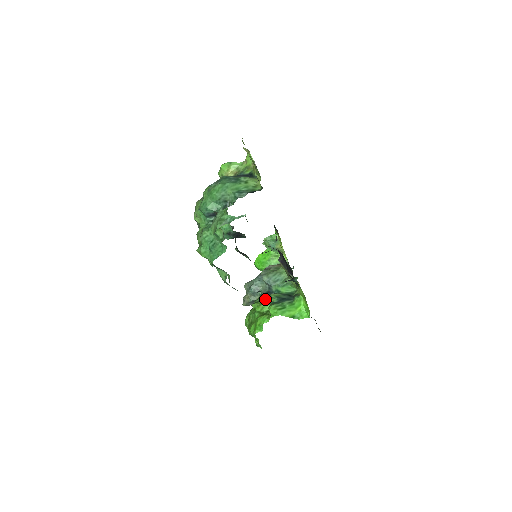
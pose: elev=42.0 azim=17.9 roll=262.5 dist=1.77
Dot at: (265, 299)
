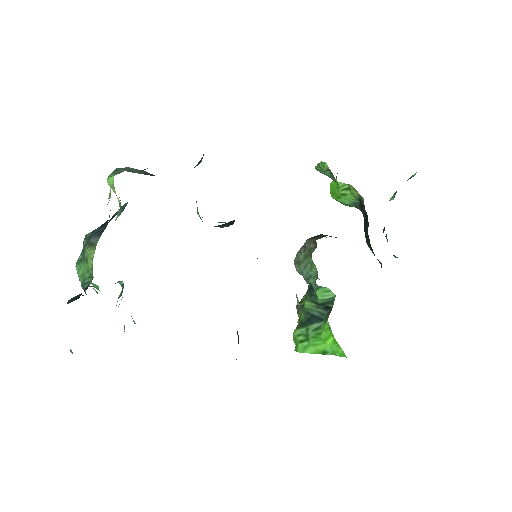
Dot at: occluded
